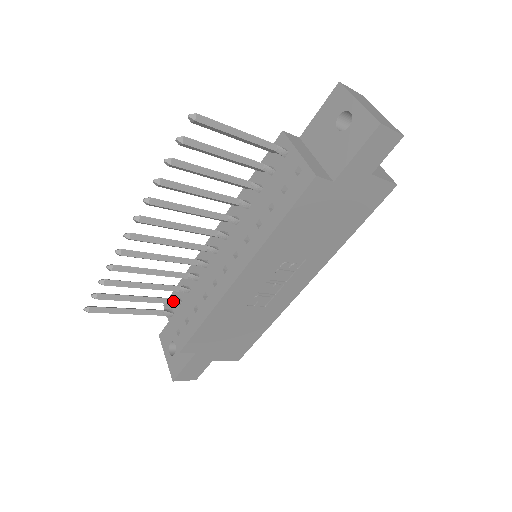
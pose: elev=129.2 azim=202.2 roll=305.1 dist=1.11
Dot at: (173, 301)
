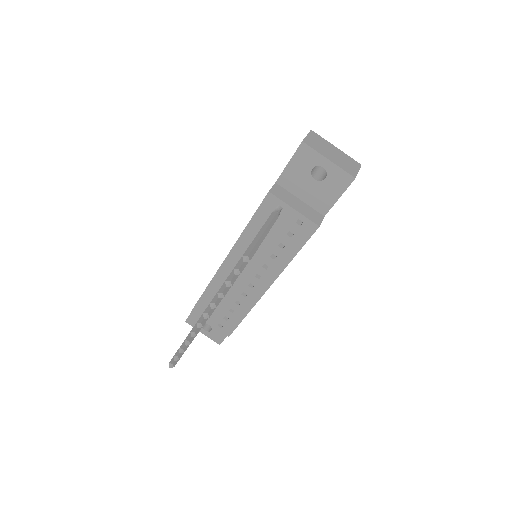
Dot at: occluded
